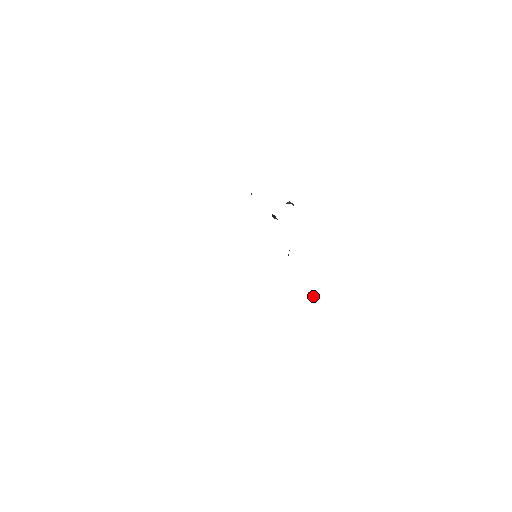
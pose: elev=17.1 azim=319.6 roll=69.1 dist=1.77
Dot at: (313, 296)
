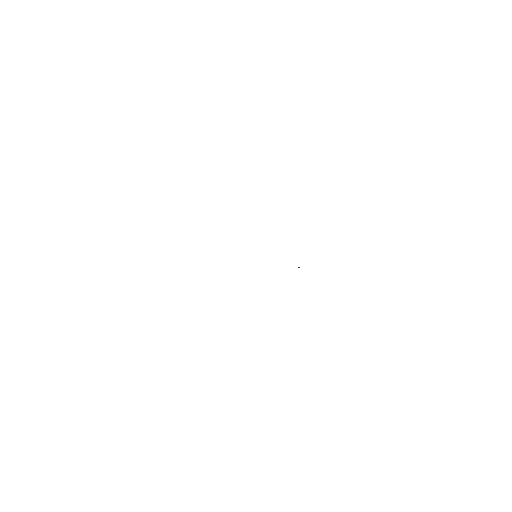
Dot at: occluded
